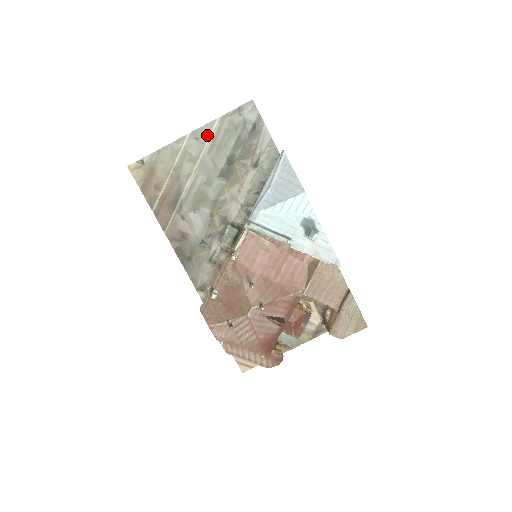
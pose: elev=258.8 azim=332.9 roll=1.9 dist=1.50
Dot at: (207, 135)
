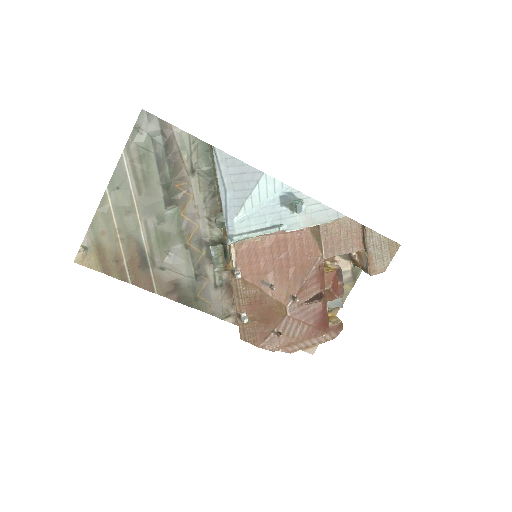
Dot at: (125, 177)
